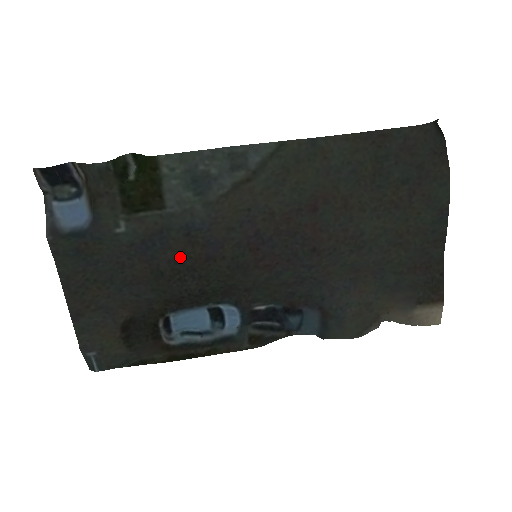
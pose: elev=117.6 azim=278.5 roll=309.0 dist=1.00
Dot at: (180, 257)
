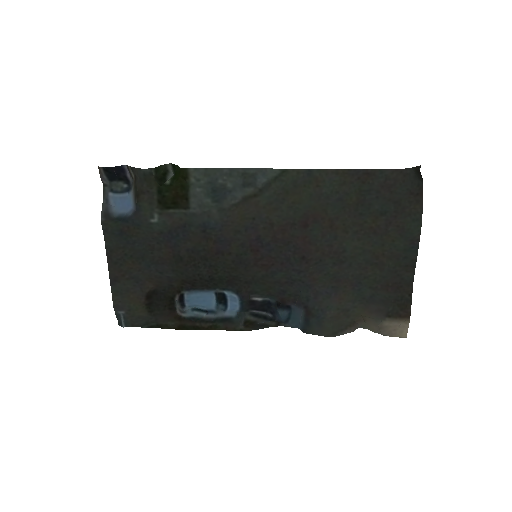
Dot at: (196, 248)
